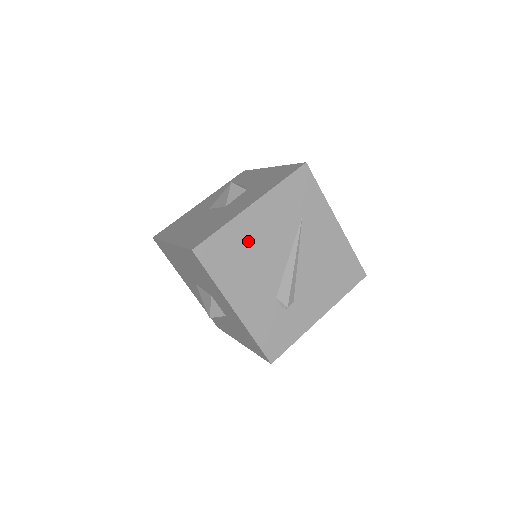
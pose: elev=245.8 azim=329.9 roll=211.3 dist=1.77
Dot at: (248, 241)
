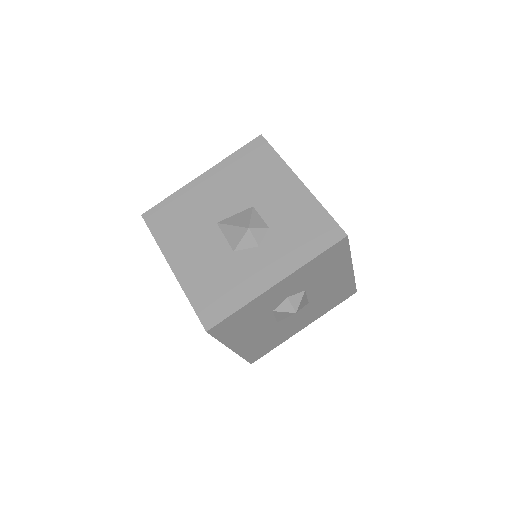
Dot at: occluded
